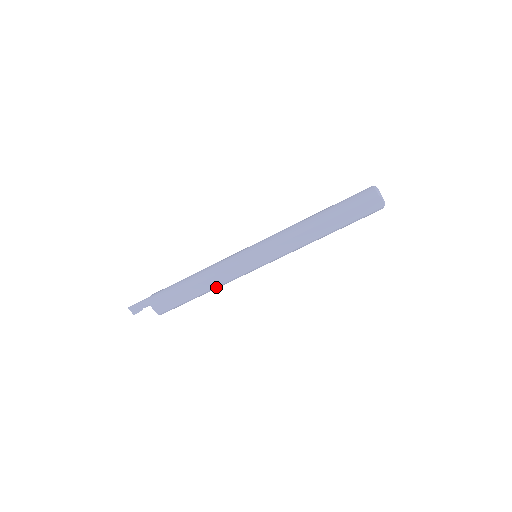
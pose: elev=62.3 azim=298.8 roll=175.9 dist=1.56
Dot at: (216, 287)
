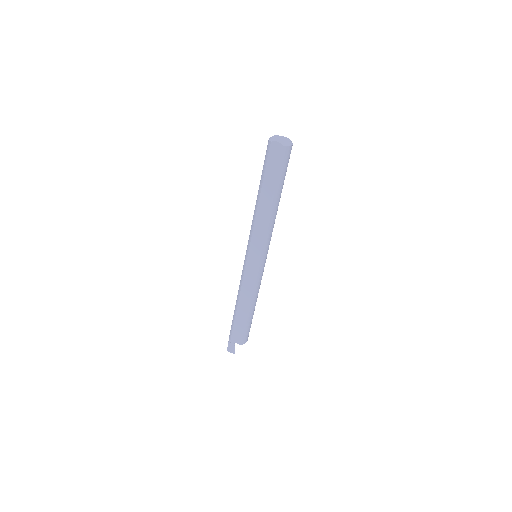
Dot at: (250, 299)
